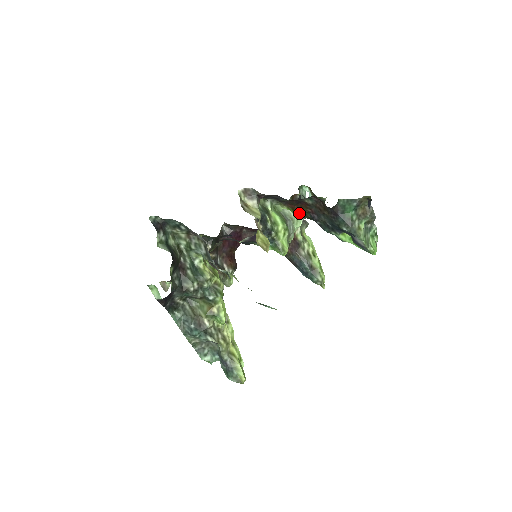
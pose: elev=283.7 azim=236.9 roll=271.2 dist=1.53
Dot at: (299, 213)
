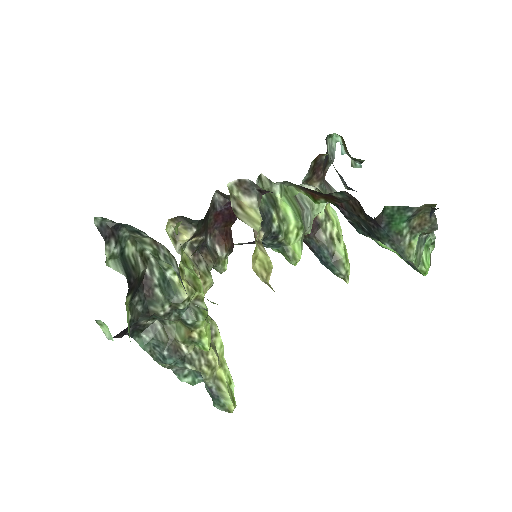
Dot at: (322, 202)
